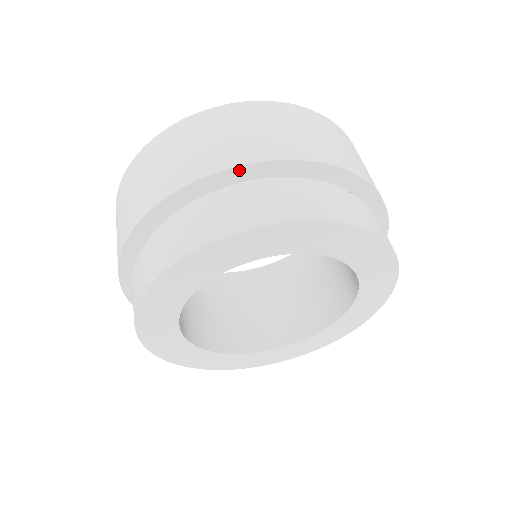
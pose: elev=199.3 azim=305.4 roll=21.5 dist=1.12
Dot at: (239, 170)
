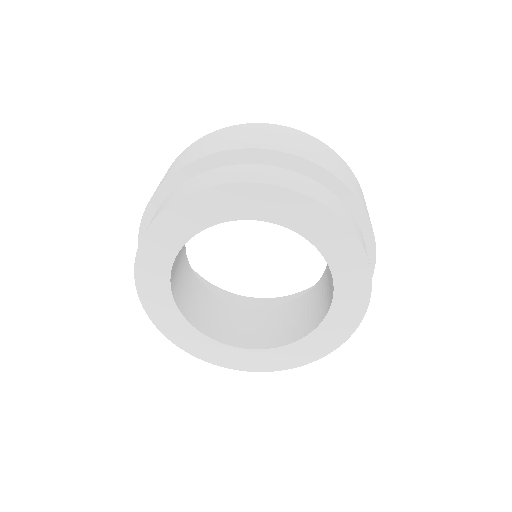
Dot at: (296, 160)
